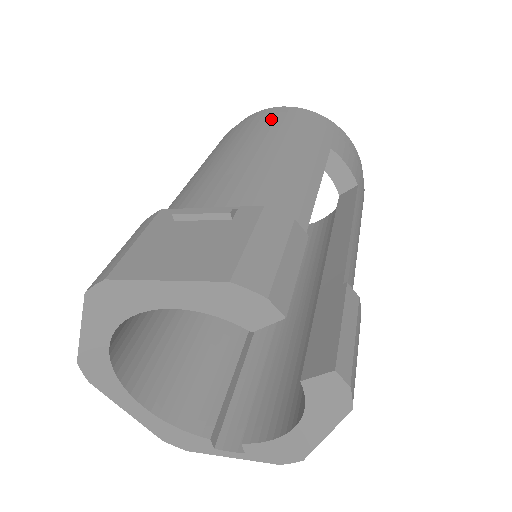
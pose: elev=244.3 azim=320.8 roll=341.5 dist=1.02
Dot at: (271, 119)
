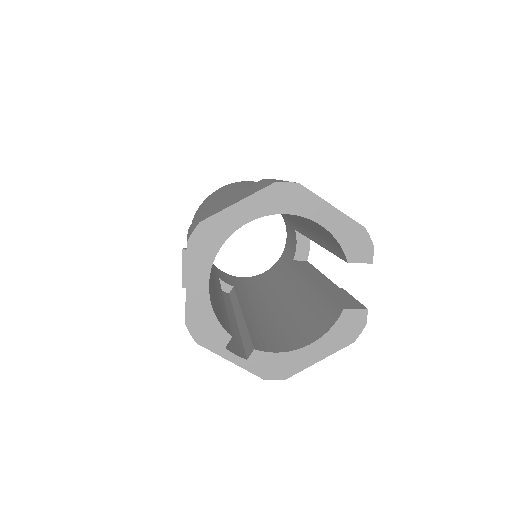
Dot at: occluded
